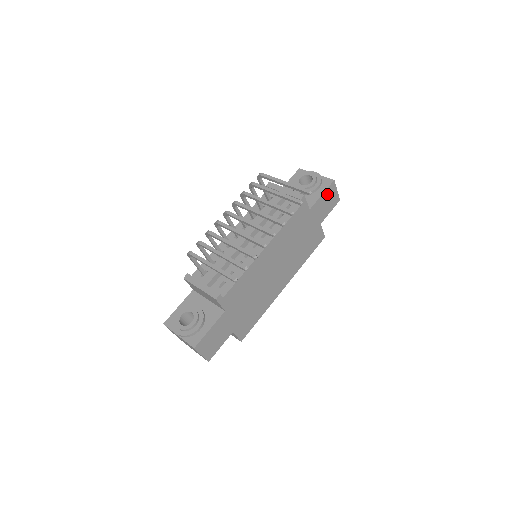
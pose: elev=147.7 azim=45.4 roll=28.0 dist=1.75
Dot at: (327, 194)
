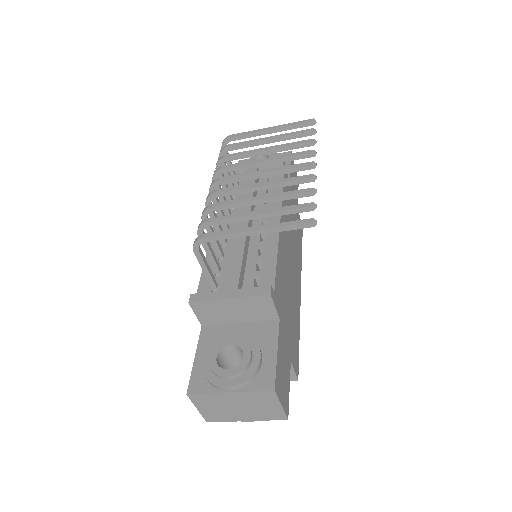
Dot at: occluded
